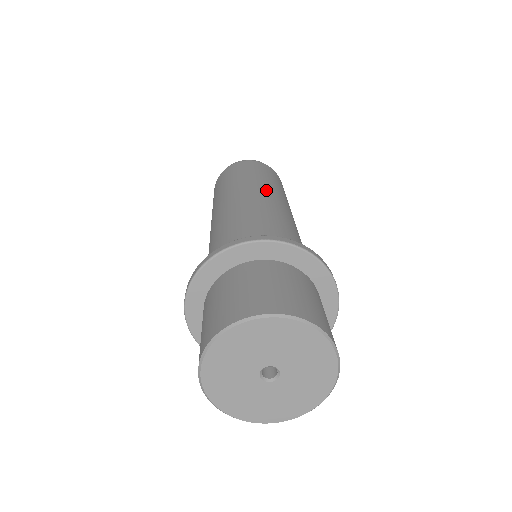
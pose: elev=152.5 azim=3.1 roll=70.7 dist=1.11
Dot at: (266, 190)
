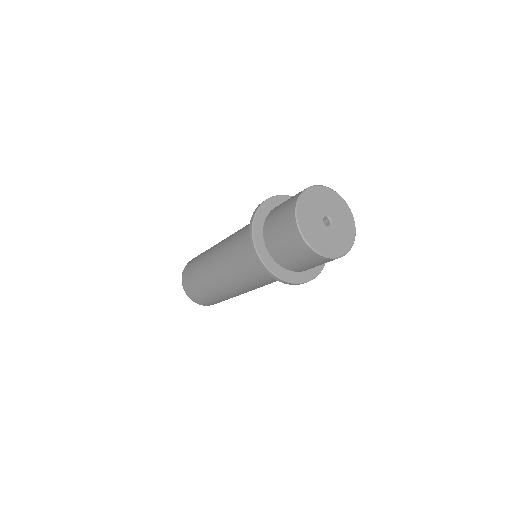
Dot at: occluded
